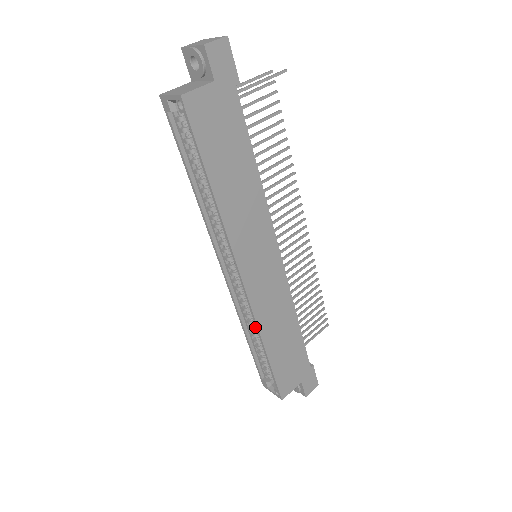
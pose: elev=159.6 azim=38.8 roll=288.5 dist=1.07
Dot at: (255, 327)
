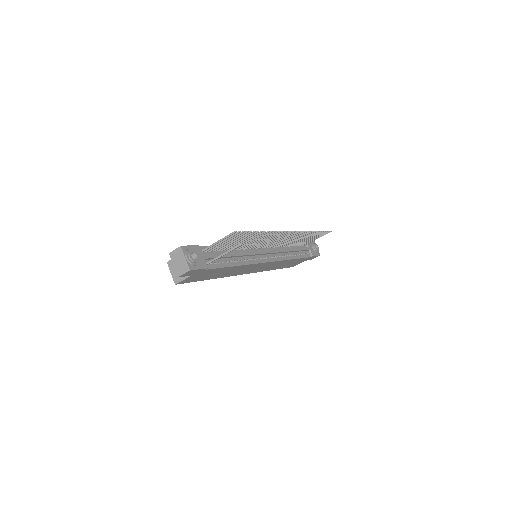
Dot at: occluded
